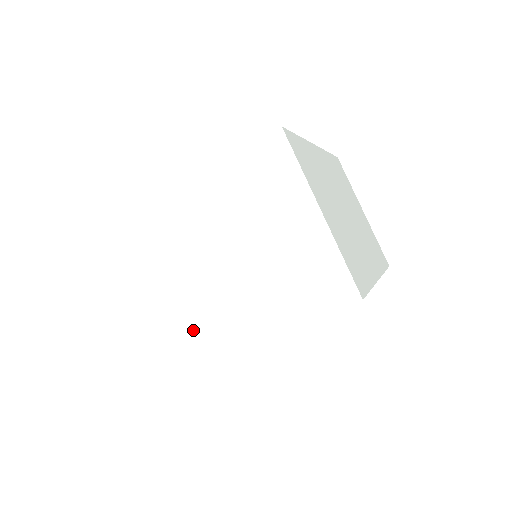
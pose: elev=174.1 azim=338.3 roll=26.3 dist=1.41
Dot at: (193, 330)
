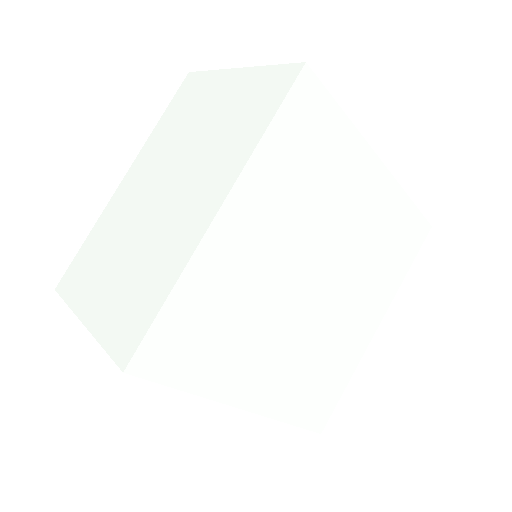
Dot at: (161, 255)
